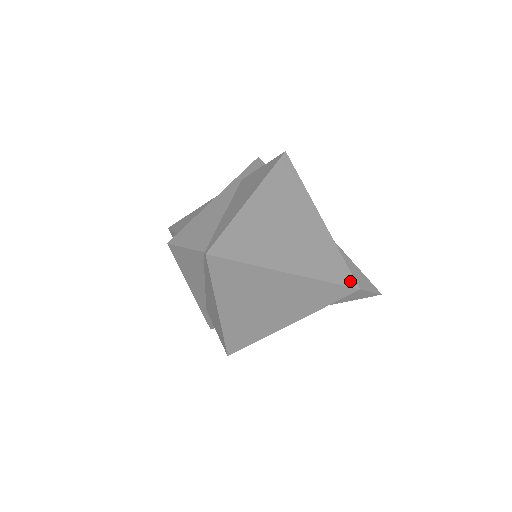
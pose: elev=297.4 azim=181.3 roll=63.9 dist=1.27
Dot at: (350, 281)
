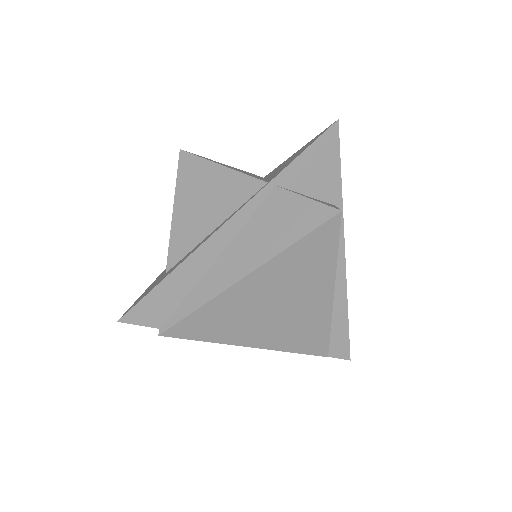
Dot at: (322, 351)
